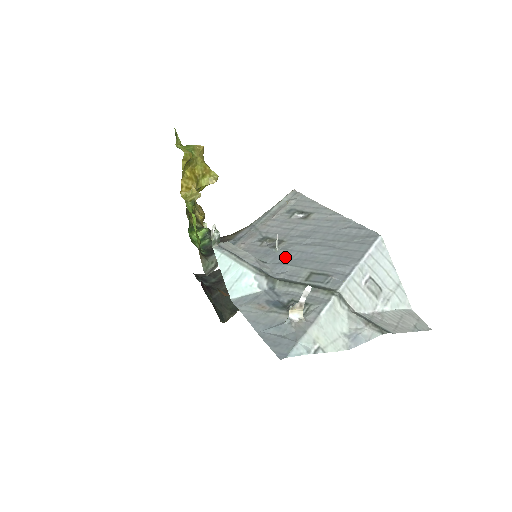
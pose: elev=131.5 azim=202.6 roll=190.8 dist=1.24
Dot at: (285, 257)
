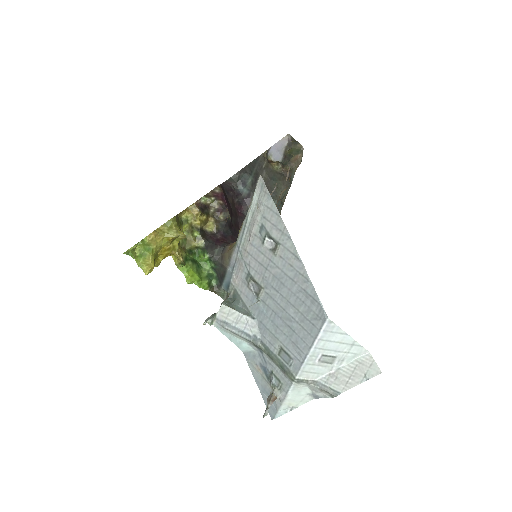
Dot at: (265, 315)
